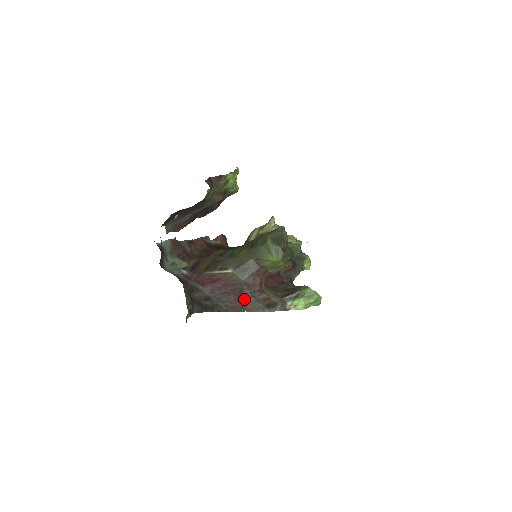
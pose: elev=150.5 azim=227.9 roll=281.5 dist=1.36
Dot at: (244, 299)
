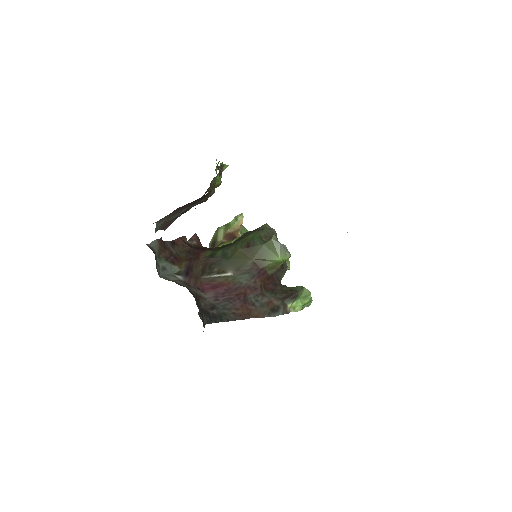
Dot at: (249, 304)
